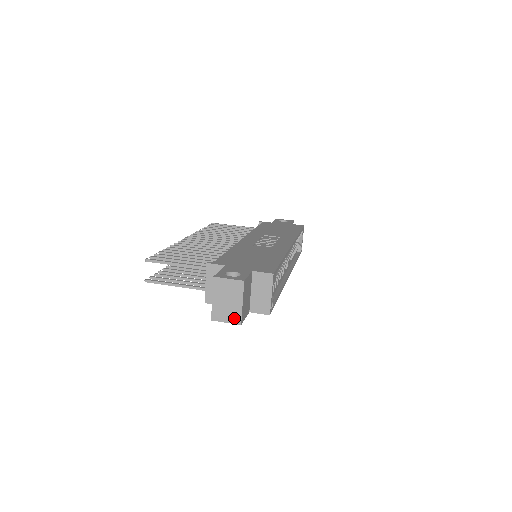
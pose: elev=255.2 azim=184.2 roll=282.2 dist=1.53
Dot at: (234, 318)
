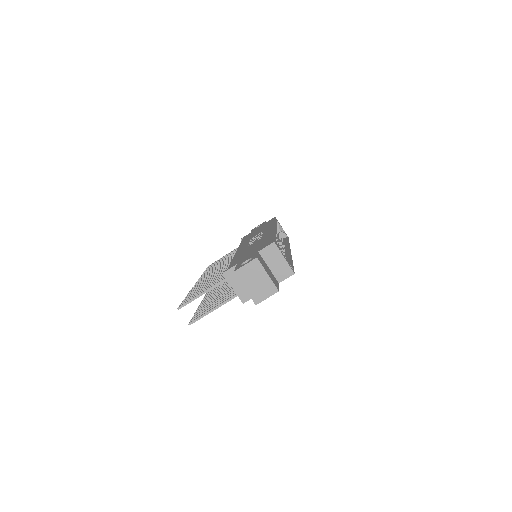
Dot at: (270, 290)
